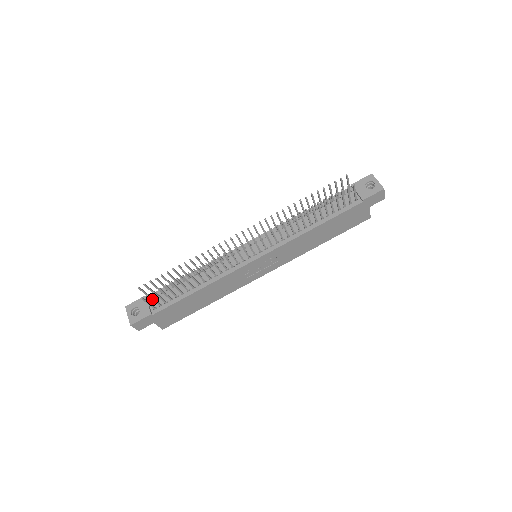
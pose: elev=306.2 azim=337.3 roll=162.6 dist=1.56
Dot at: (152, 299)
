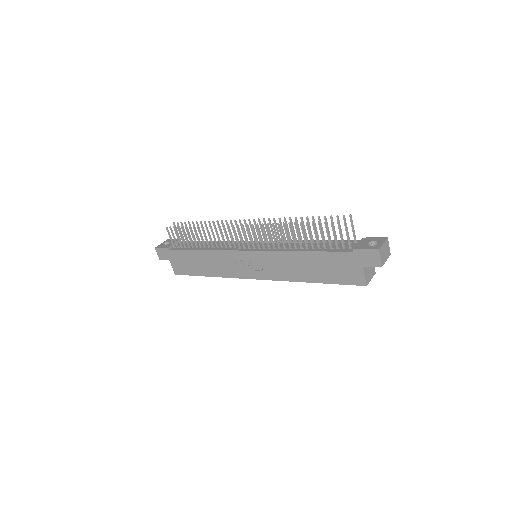
Dot at: (173, 234)
